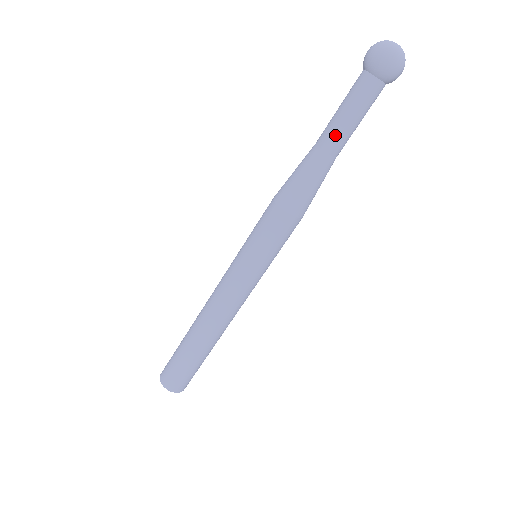
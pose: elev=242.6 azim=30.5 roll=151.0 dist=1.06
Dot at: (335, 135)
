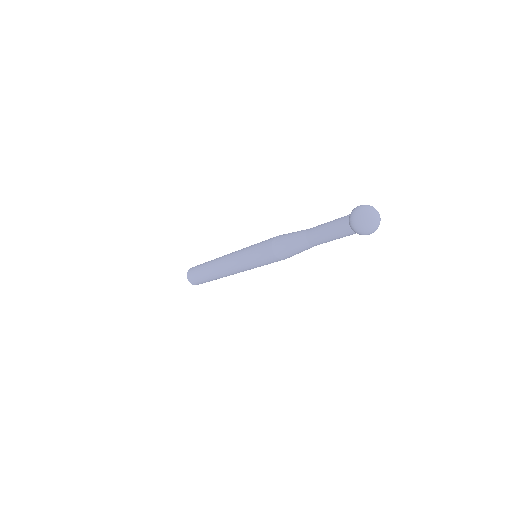
Dot at: occluded
